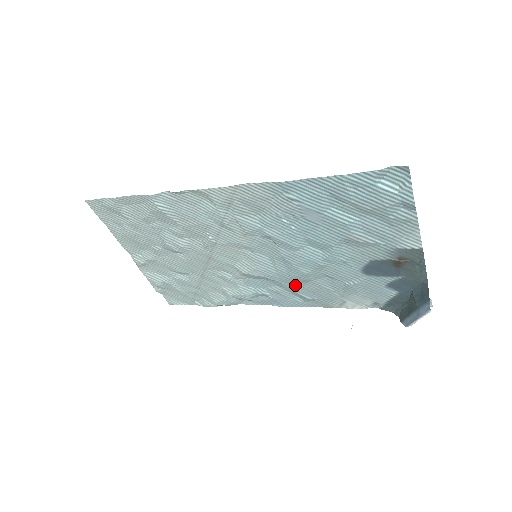
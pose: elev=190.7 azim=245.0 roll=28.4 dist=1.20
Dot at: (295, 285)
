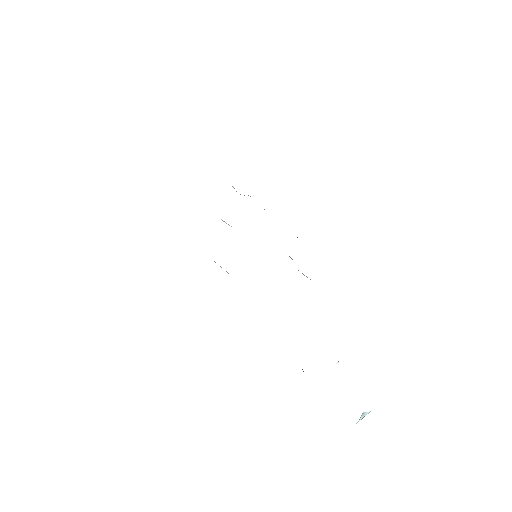
Dot at: occluded
